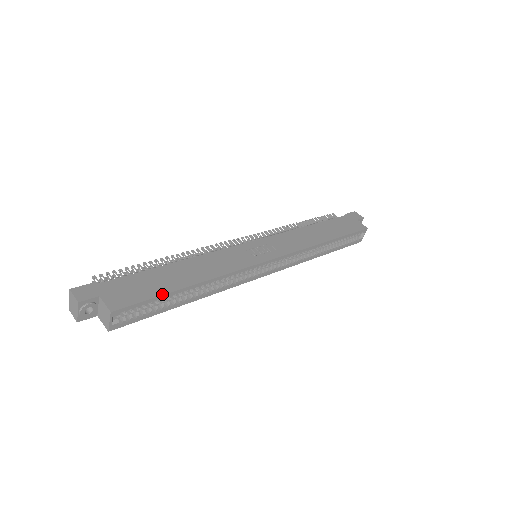
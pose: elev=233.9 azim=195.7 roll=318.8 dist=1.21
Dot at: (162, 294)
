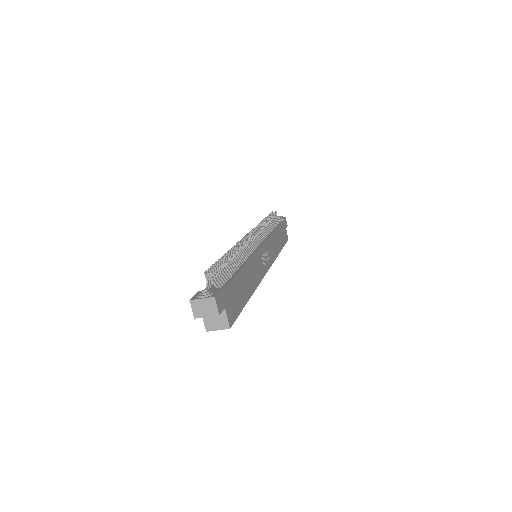
Dot at: occluded
